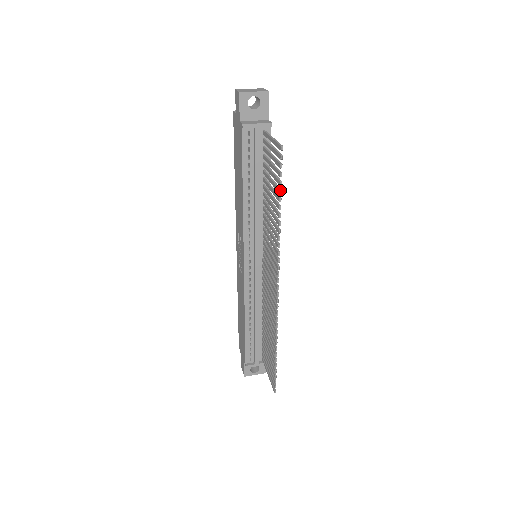
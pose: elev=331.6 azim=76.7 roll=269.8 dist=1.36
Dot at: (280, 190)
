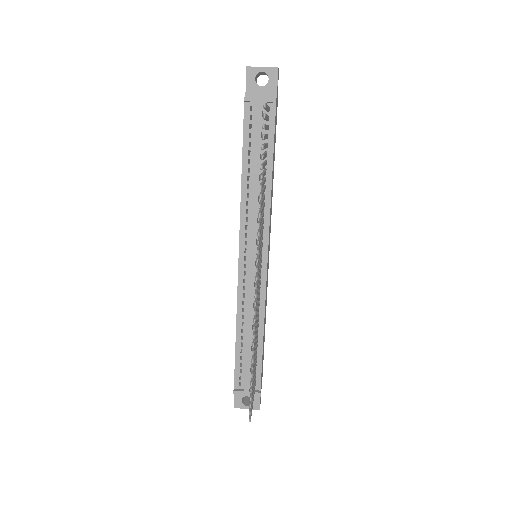
Dot at: (261, 155)
